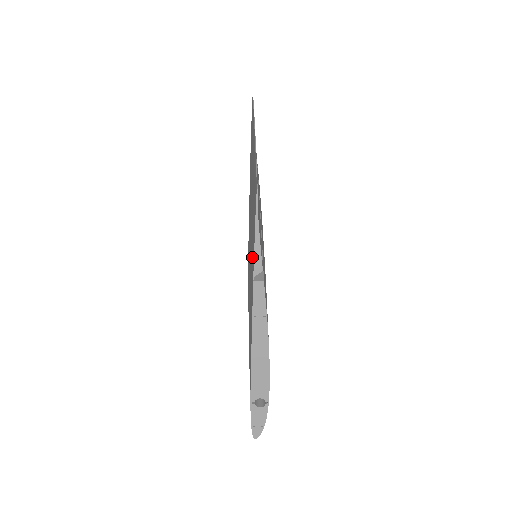
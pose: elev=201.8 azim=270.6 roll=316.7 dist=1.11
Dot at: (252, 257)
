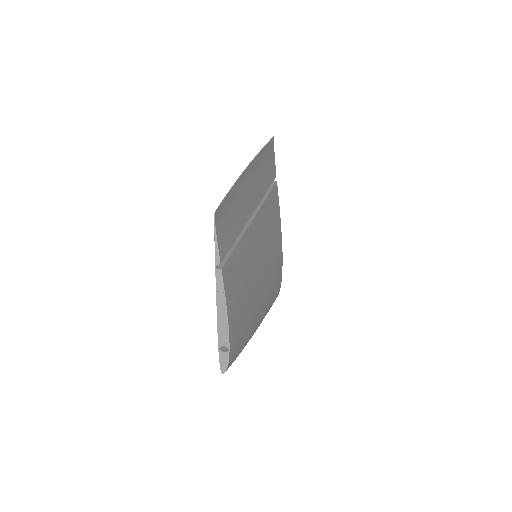
Dot at: occluded
